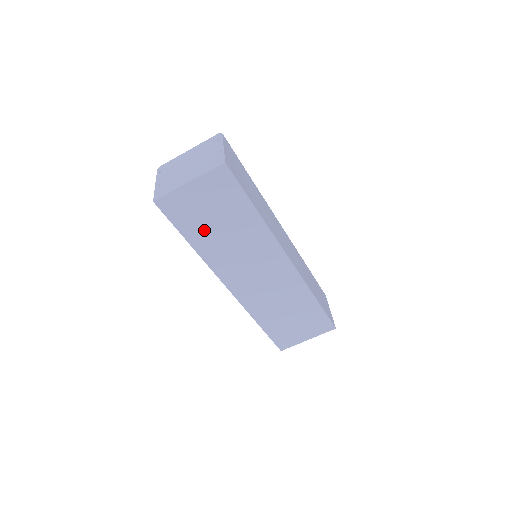
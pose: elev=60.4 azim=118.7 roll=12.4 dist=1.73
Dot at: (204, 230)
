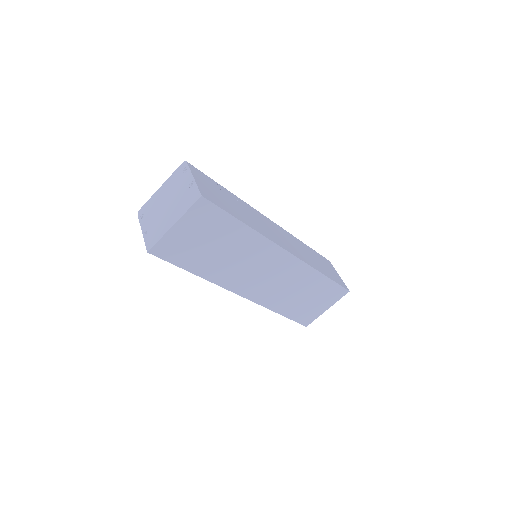
Dot at: (202, 258)
